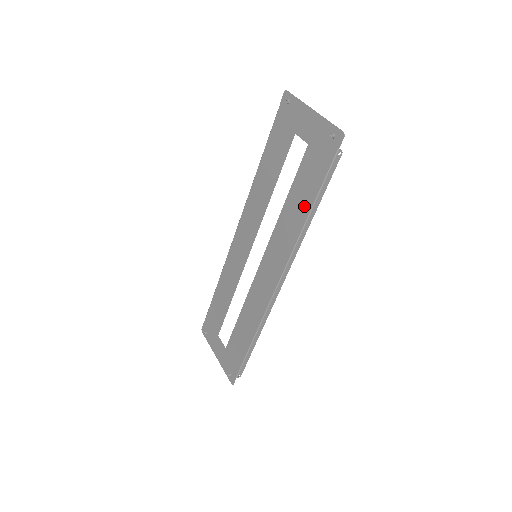
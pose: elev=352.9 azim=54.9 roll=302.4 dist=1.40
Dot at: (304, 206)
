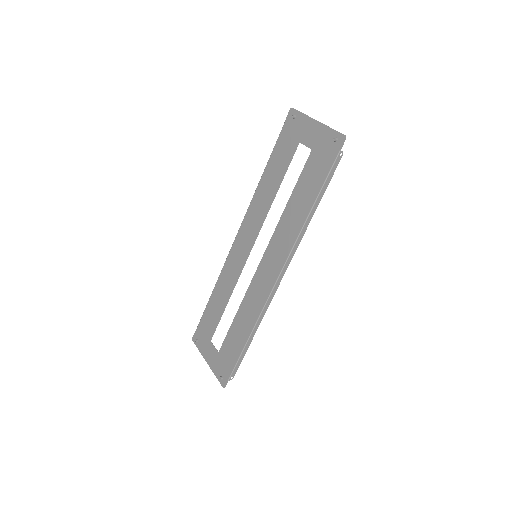
Dot at: (306, 203)
